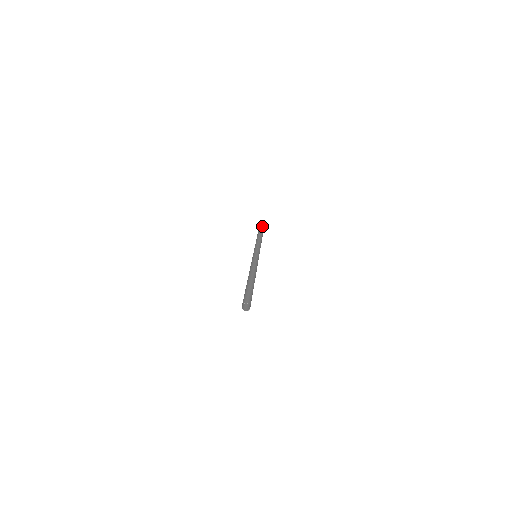
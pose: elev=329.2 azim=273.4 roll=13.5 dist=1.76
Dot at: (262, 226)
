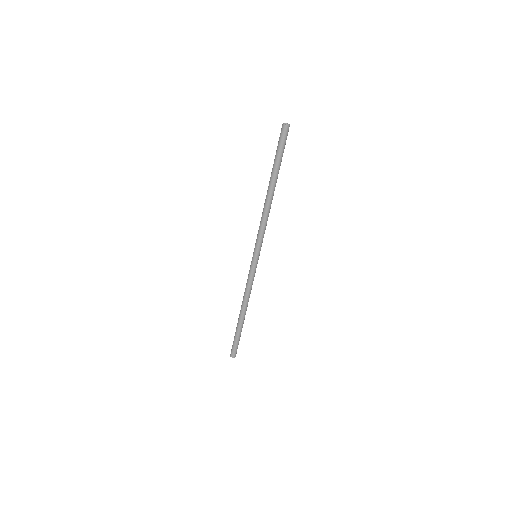
Dot at: occluded
